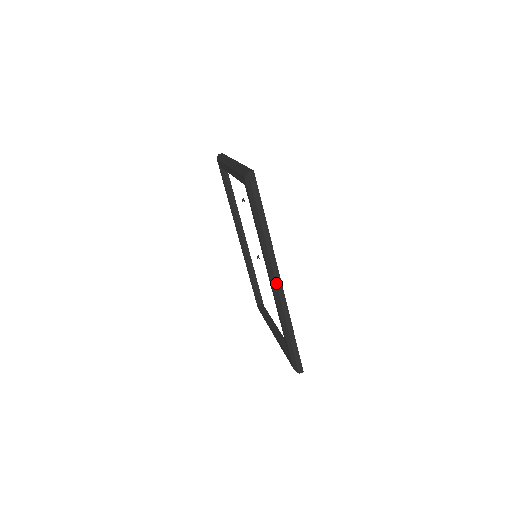
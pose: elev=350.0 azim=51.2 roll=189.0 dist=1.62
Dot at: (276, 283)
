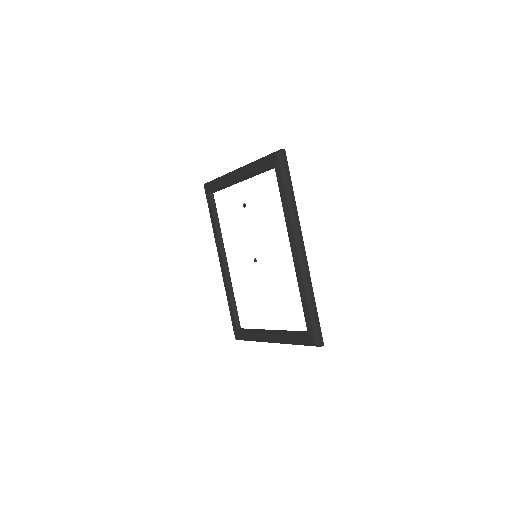
Dot at: (301, 249)
